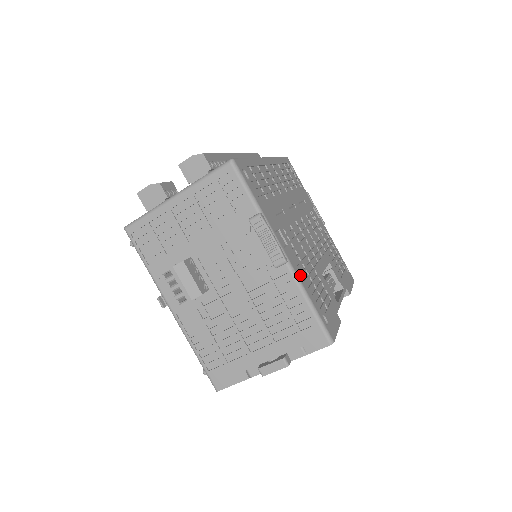
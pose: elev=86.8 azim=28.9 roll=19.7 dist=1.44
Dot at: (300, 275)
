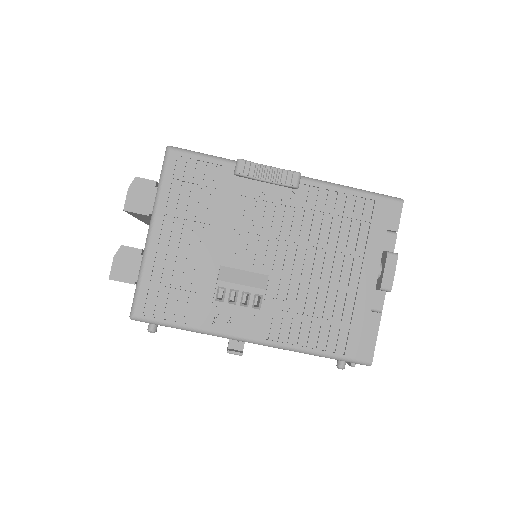
Dot at: occluded
